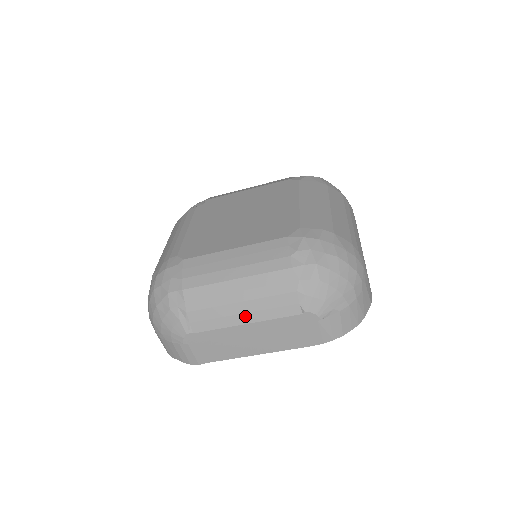
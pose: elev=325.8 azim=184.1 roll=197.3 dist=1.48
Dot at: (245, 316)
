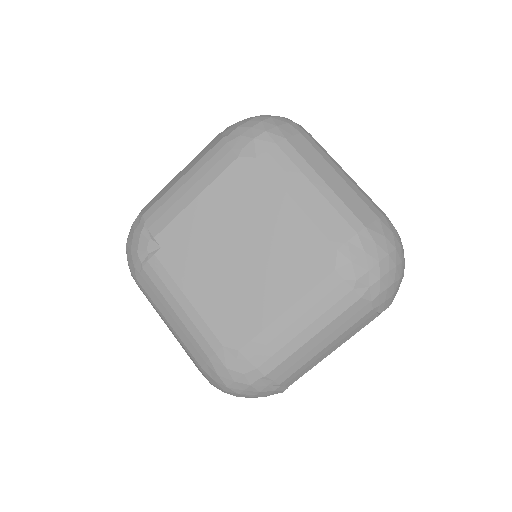
Dot at: (331, 350)
